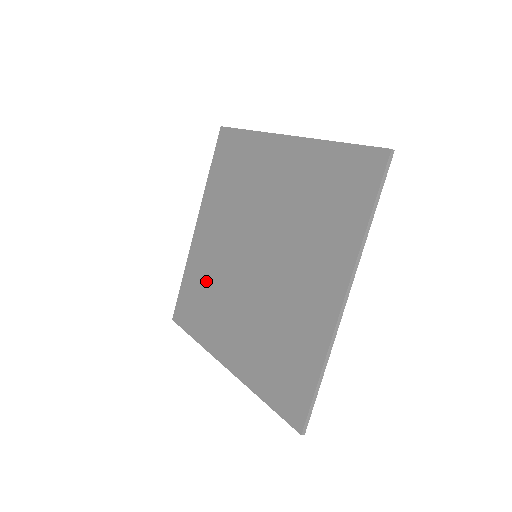
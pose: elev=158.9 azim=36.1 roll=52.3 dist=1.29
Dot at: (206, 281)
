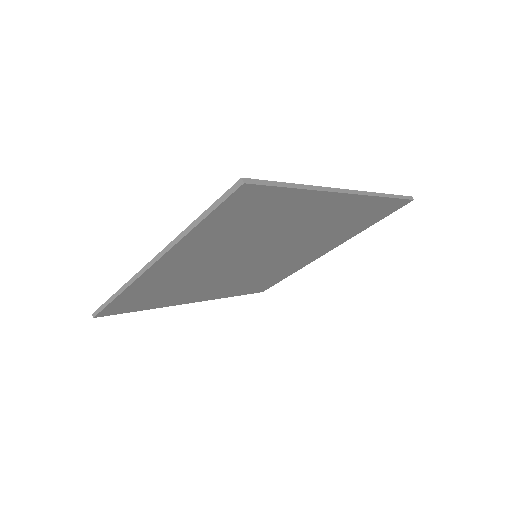
Dot at: occluded
